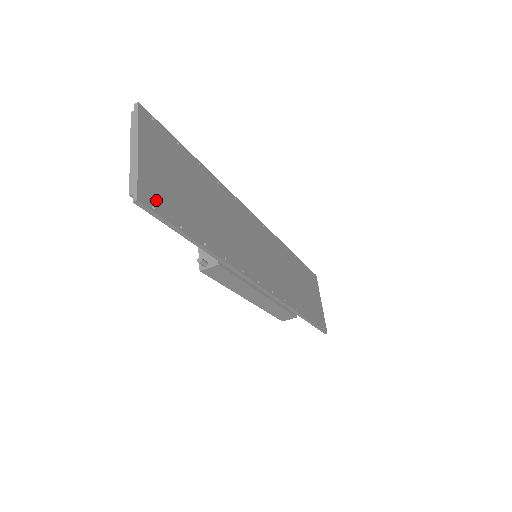
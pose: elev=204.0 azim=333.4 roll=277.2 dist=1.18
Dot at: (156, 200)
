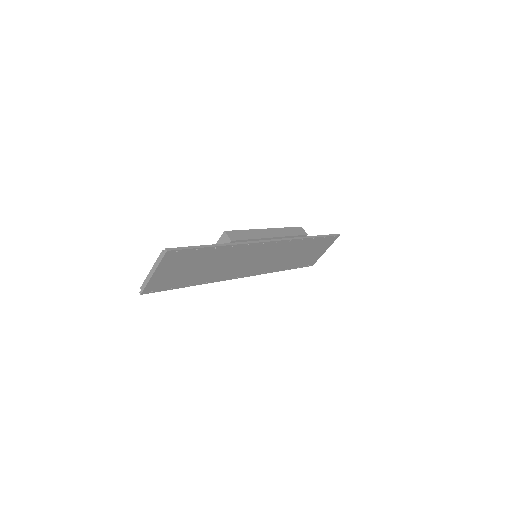
Dot at: (156, 288)
